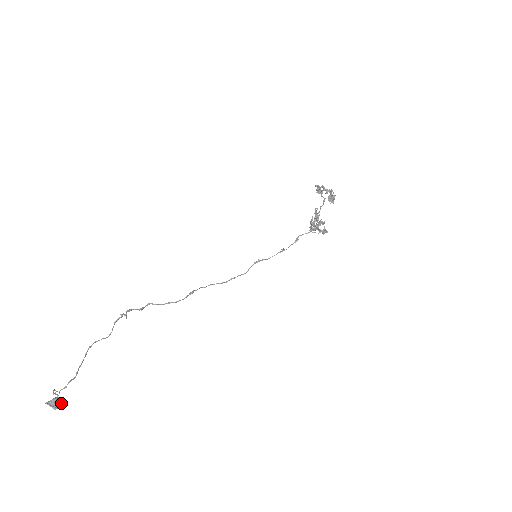
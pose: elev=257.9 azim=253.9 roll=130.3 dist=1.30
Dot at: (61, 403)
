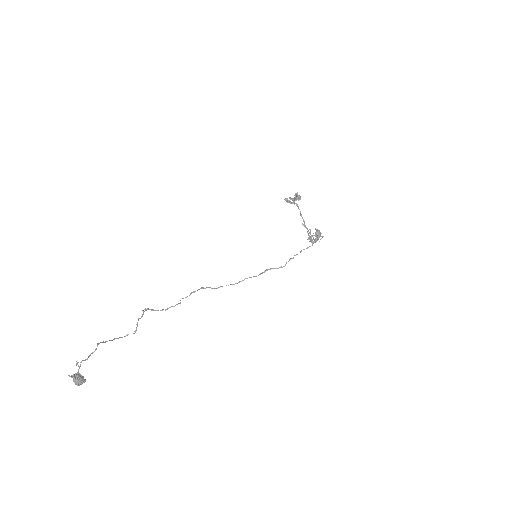
Dot at: (82, 378)
